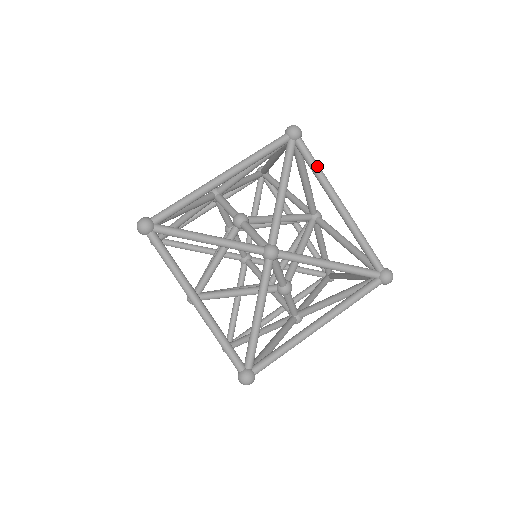
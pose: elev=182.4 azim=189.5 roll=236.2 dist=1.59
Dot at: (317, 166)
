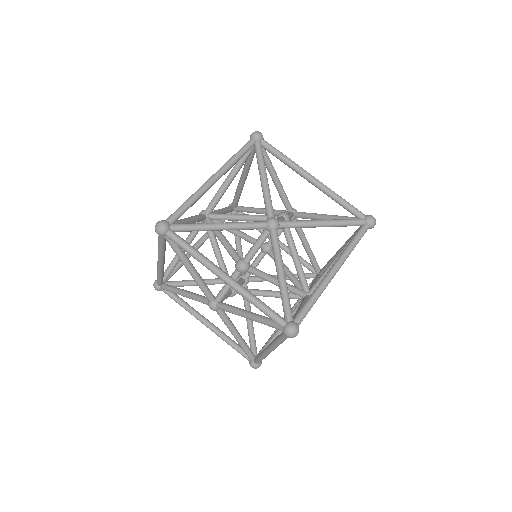
Dot at: (279, 342)
